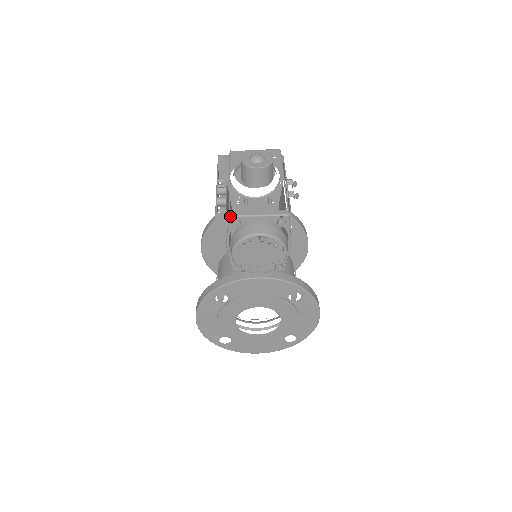
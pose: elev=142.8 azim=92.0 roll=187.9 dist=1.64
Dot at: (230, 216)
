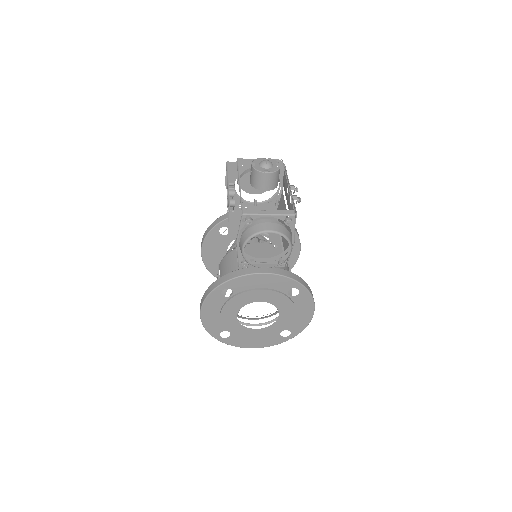
Dot at: (243, 214)
